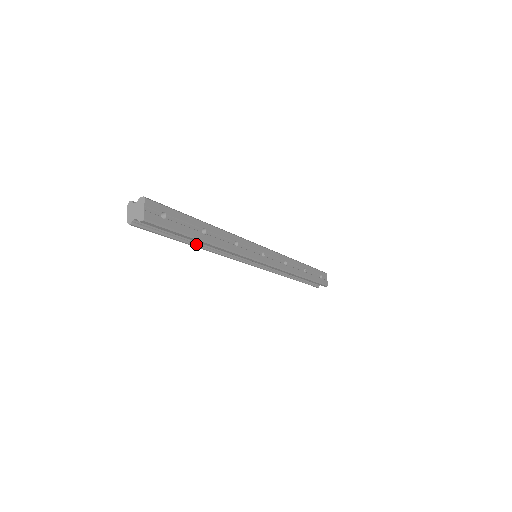
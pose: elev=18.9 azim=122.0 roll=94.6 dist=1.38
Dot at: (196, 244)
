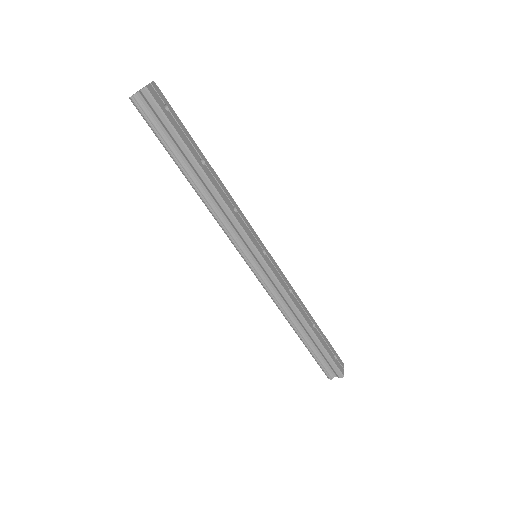
Dot at: (191, 178)
